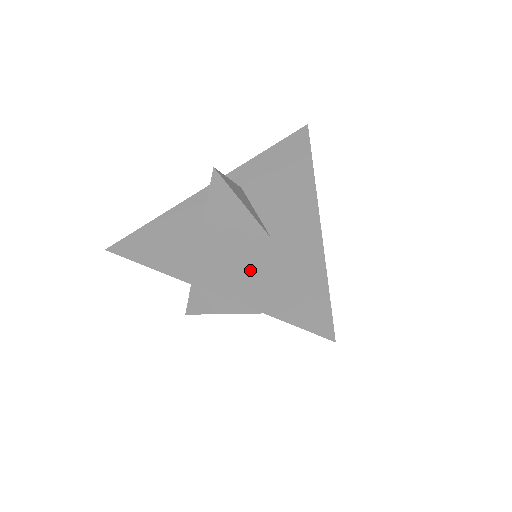
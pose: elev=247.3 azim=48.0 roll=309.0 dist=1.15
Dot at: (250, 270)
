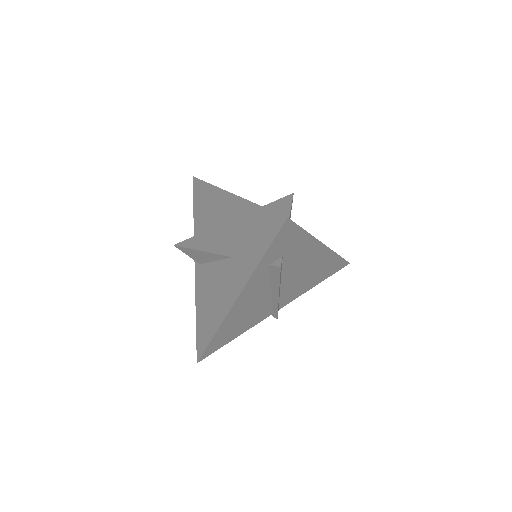
Dot at: occluded
